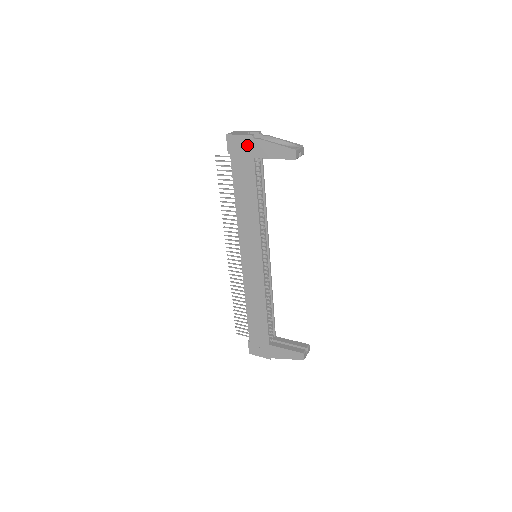
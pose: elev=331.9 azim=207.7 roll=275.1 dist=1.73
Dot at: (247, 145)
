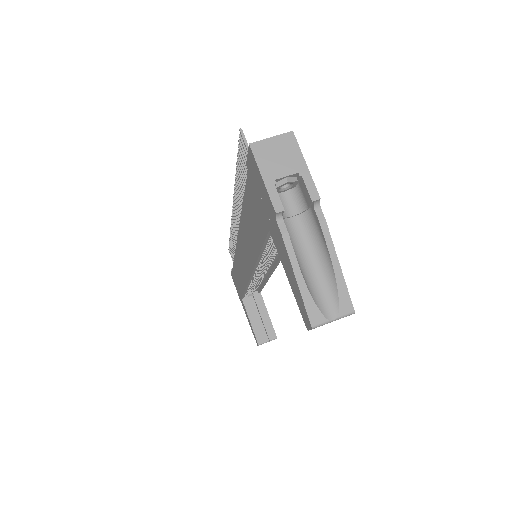
Dot at: (267, 206)
